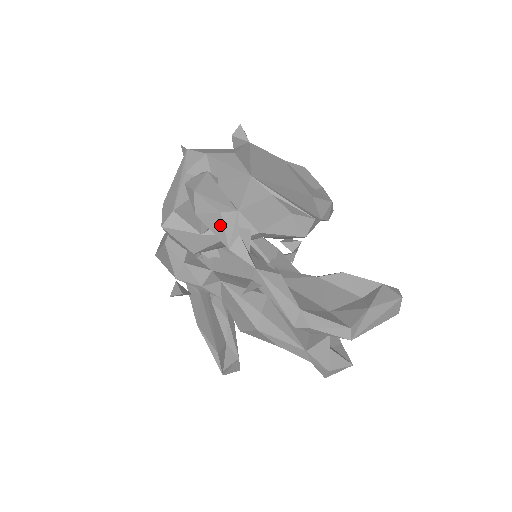
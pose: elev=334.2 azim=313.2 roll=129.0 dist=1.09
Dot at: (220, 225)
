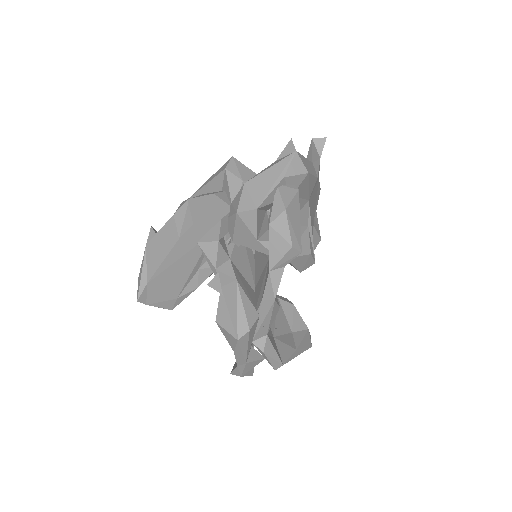
Dot at: (282, 252)
